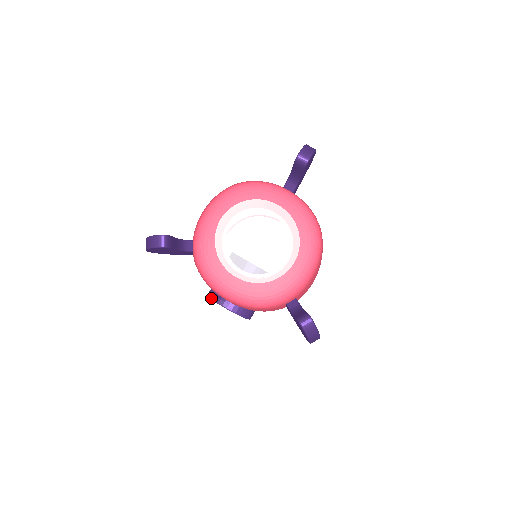
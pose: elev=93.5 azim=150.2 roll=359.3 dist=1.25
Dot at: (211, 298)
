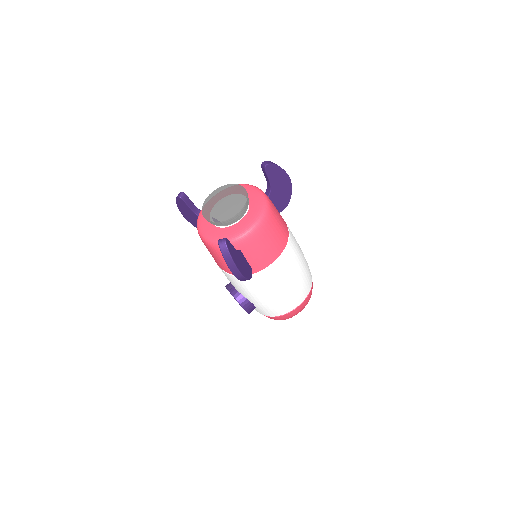
Dot at: (225, 286)
